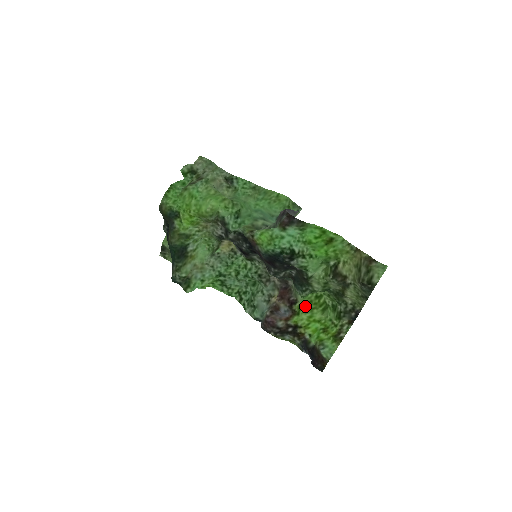
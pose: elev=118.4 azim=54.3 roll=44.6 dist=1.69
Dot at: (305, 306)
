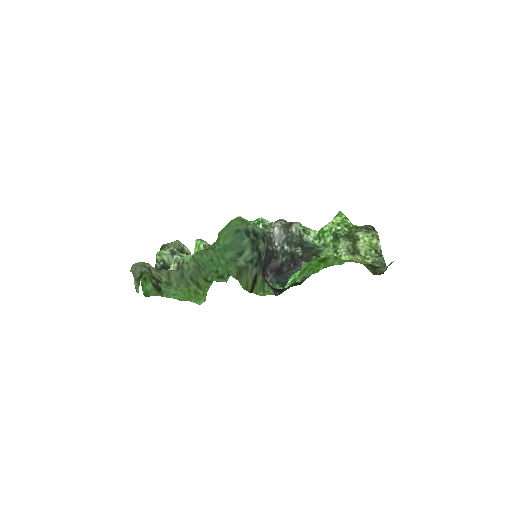
Dot at: occluded
